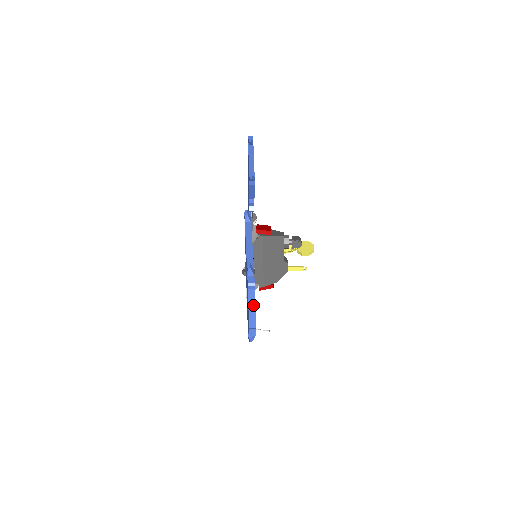
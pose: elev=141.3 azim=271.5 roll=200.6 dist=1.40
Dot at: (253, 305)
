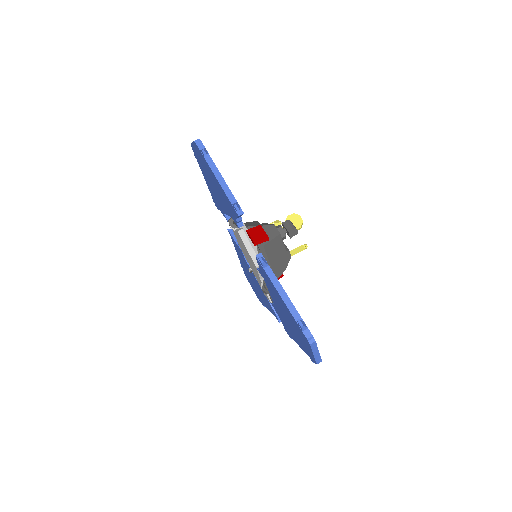
Dot at: (316, 351)
